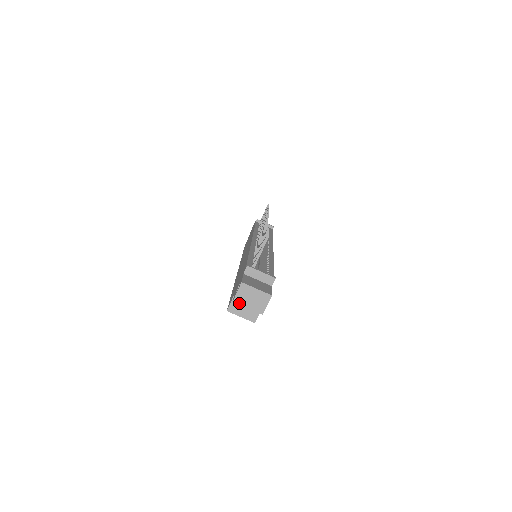
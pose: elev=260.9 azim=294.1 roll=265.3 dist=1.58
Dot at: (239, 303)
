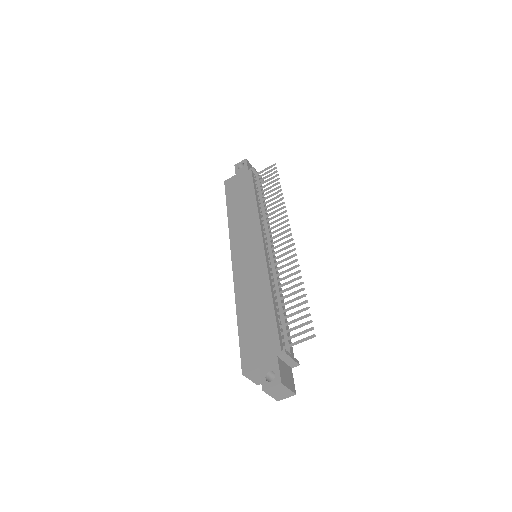
Dot at: (266, 392)
